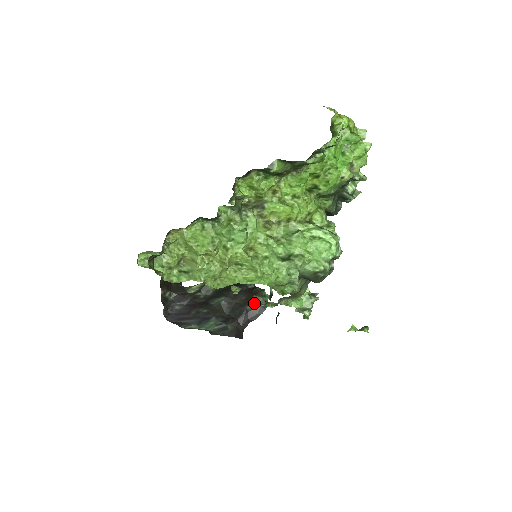
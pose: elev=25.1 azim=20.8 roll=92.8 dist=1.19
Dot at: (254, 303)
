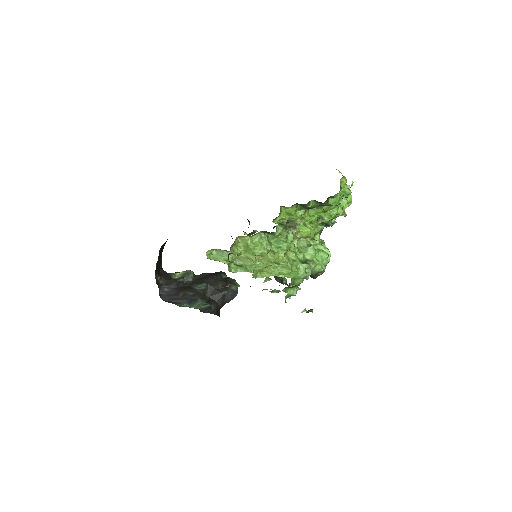
Dot at: (230, 289)
